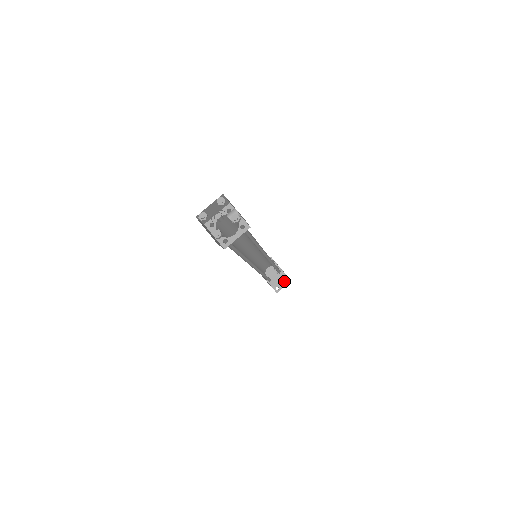
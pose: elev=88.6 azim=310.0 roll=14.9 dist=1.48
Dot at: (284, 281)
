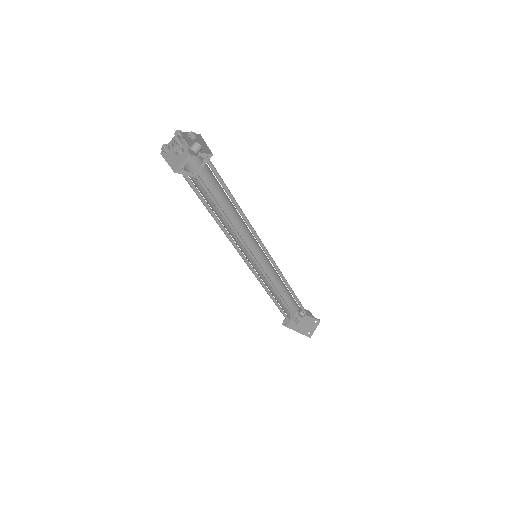
Dot at: (313, 324)
